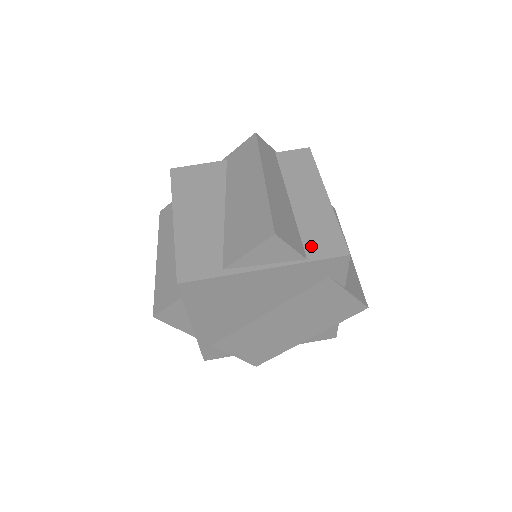
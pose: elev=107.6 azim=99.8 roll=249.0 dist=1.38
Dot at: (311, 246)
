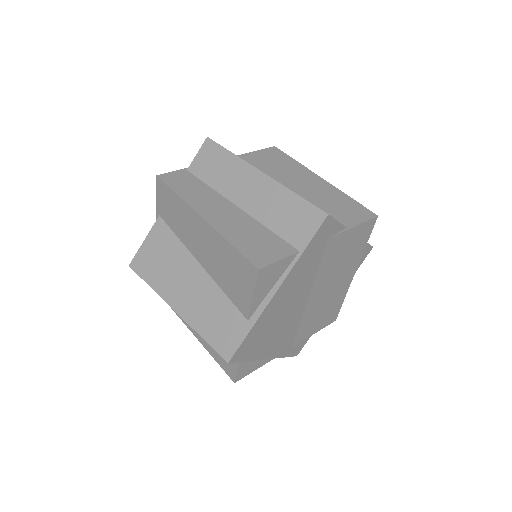
Dot at: (292, 236)
